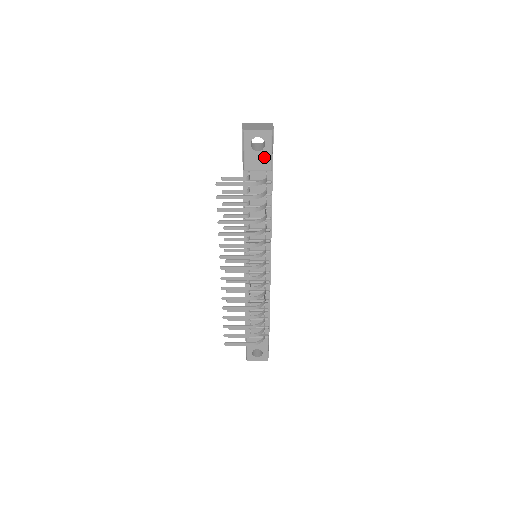
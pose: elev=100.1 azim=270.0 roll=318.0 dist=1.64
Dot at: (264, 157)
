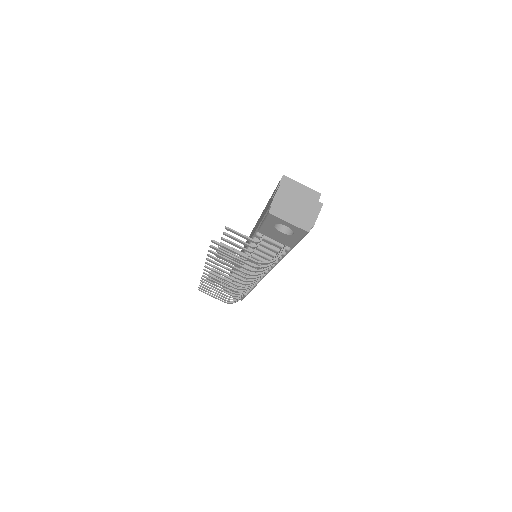
Dot at: (288, 238)
